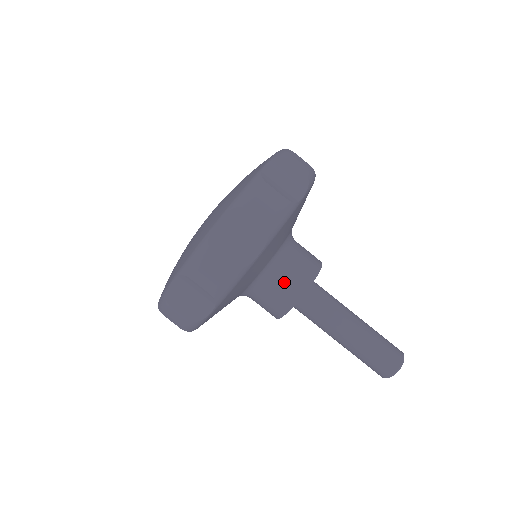
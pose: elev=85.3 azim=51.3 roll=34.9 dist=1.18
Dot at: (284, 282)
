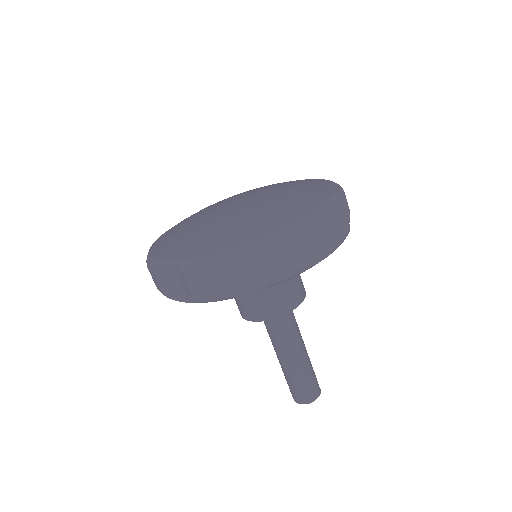
Dot at: (263, 301)
